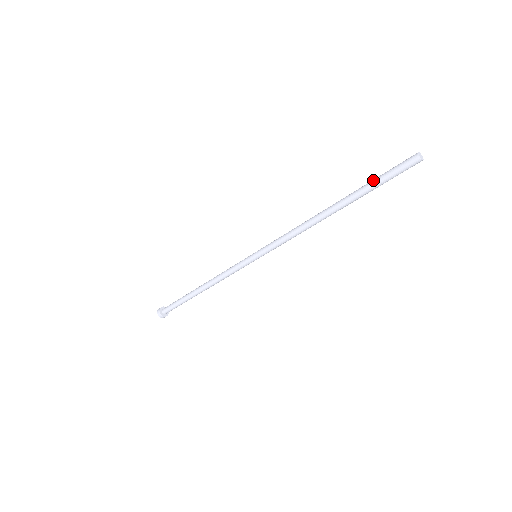
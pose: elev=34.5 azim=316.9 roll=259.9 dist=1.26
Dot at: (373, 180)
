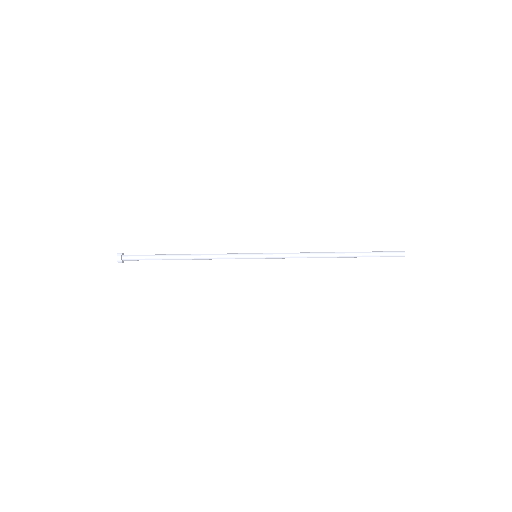
Dot at: occluded
